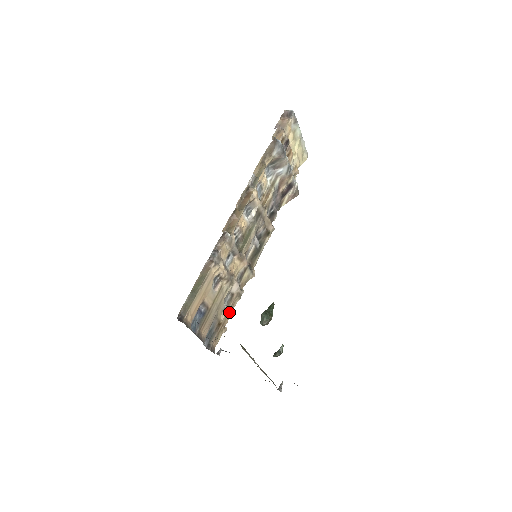
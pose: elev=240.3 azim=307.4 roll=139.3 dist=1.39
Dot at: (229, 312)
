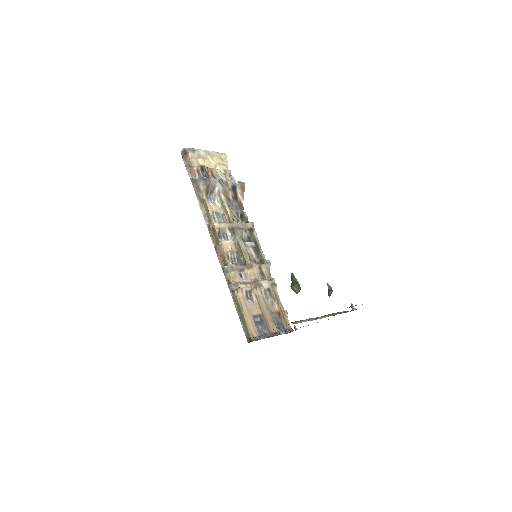
Dot at: (277, 300)
